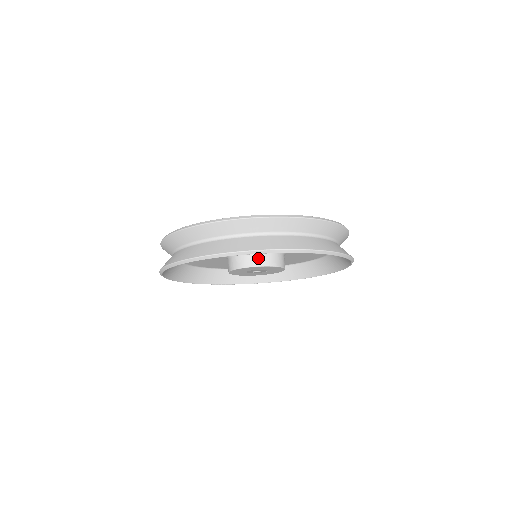
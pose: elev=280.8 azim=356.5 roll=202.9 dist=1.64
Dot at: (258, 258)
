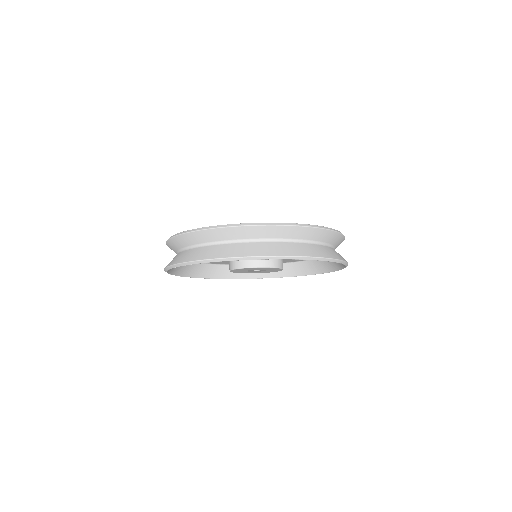
Dot at: (251, 260)
